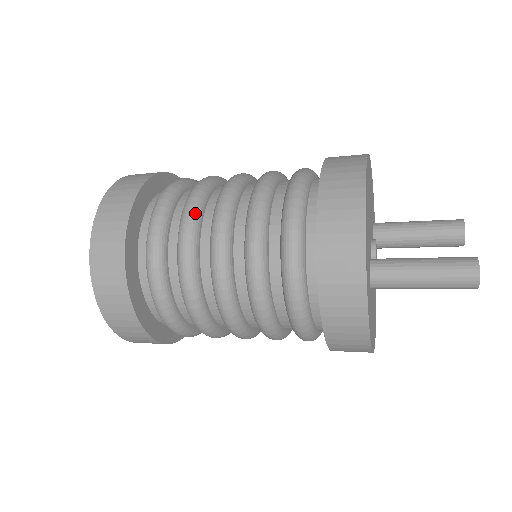
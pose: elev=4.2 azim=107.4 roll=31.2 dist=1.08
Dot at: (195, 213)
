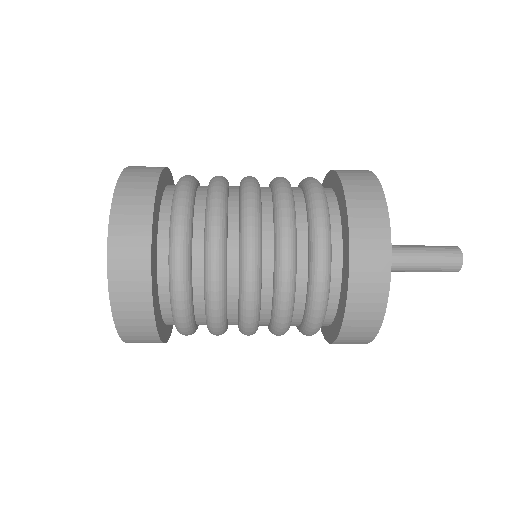
Dot at: (224, 187)
